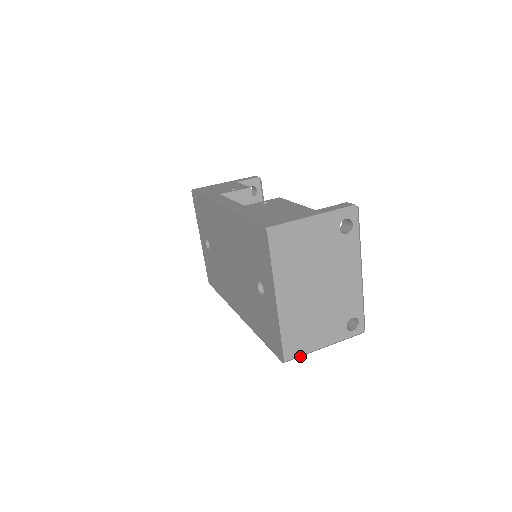
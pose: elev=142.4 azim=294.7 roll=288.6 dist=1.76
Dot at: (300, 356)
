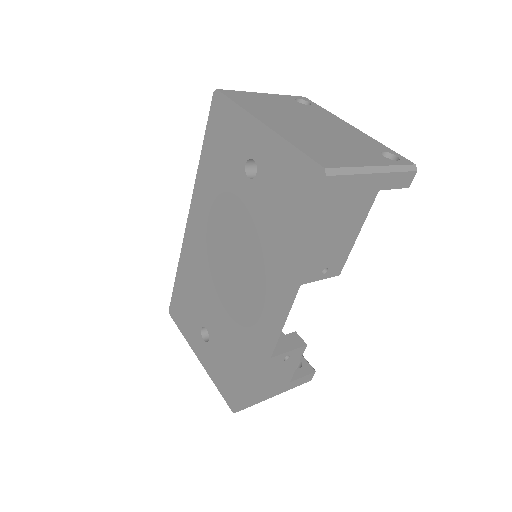
Dot at: (346, 172)
